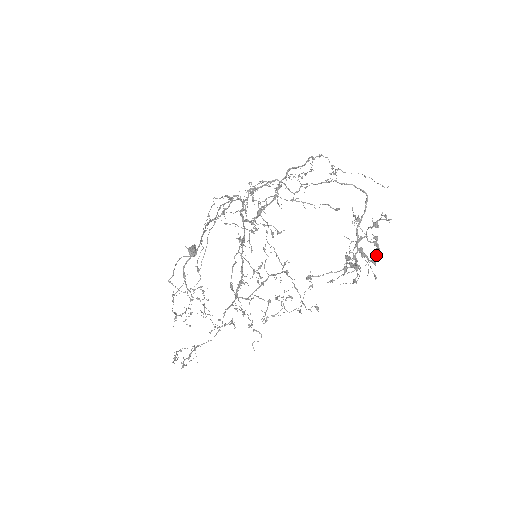
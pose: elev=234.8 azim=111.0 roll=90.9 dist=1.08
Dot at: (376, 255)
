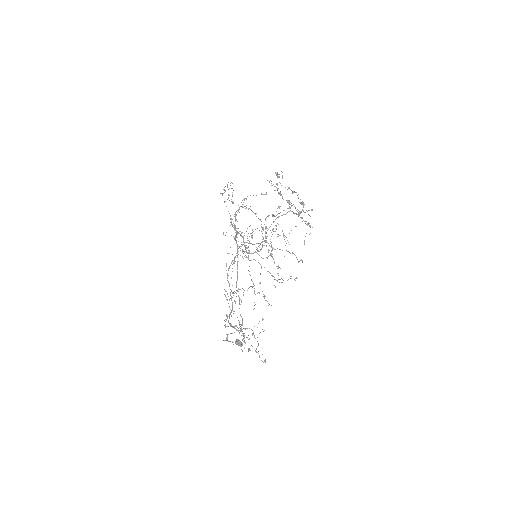
Dot at: occluded
